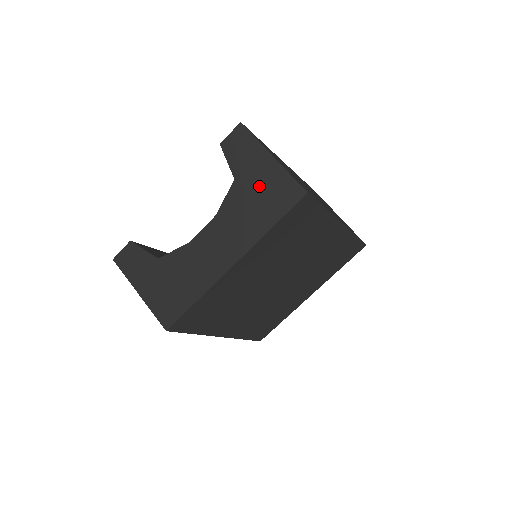
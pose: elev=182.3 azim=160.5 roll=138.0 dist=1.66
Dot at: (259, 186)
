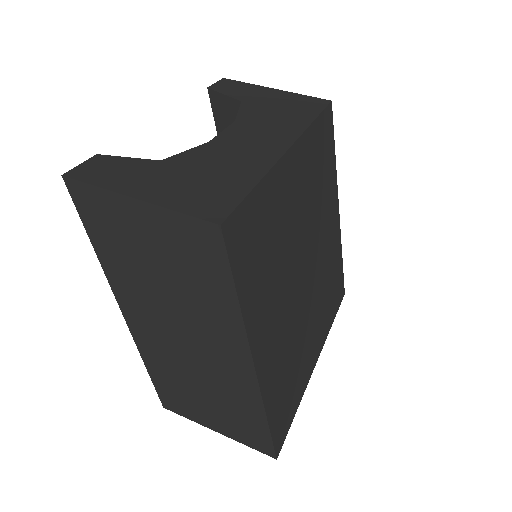
Dot at: (275, 102)
